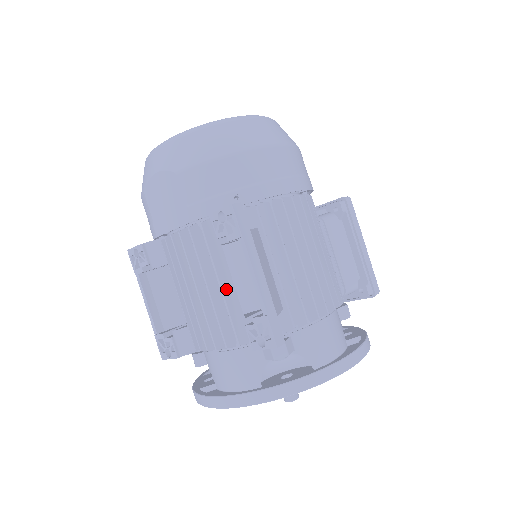
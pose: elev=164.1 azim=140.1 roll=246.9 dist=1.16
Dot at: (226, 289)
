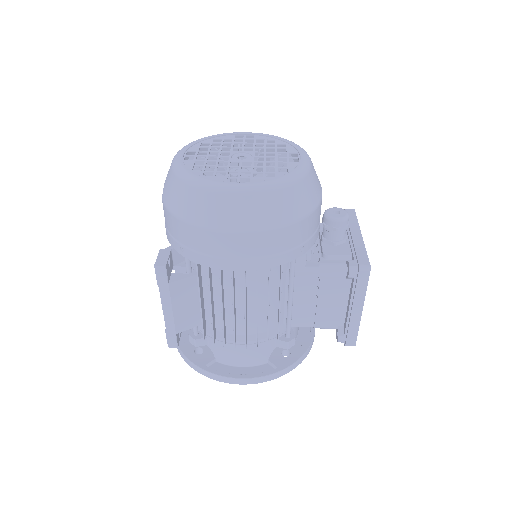
Dot at: occluded
